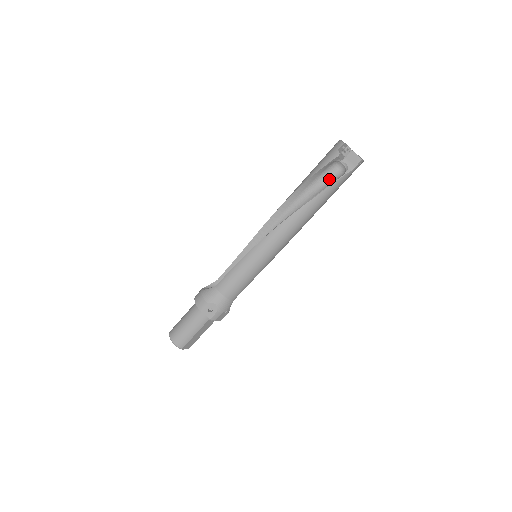
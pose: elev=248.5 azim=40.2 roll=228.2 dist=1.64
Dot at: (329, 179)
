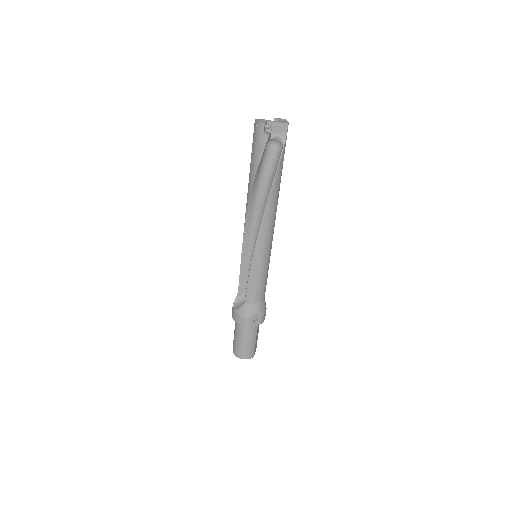
Dot at: (271, 158)
